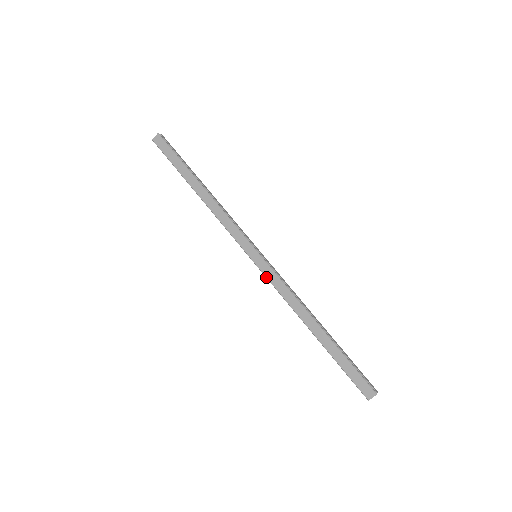
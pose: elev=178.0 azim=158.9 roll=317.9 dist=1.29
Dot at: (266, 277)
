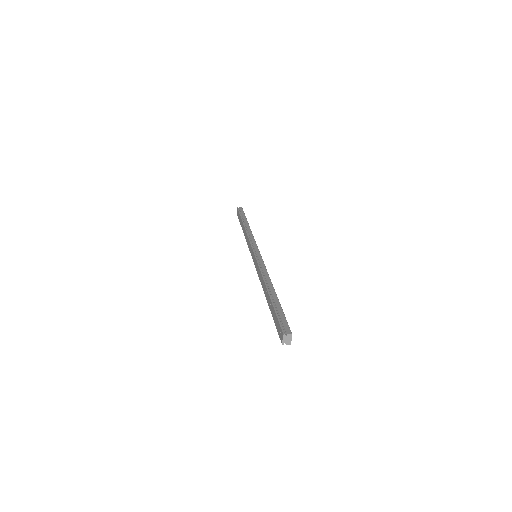
Dot at: occluded
